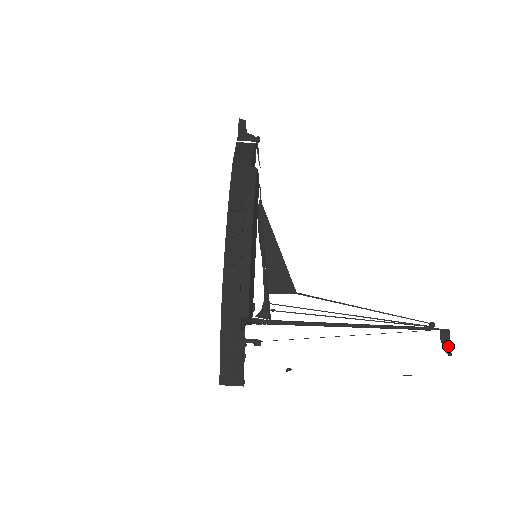
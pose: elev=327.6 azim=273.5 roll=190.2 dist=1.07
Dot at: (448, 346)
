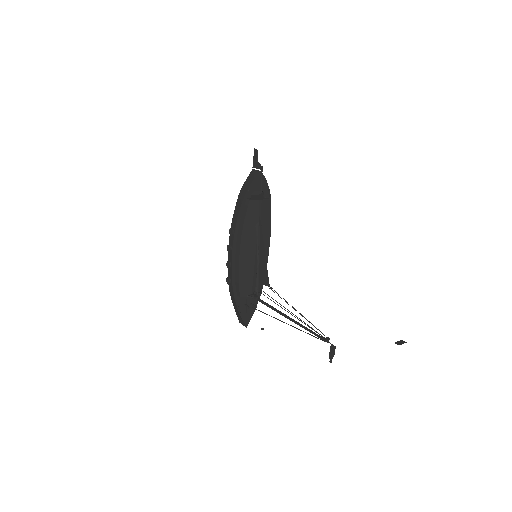
Dot at: (331, 356)
